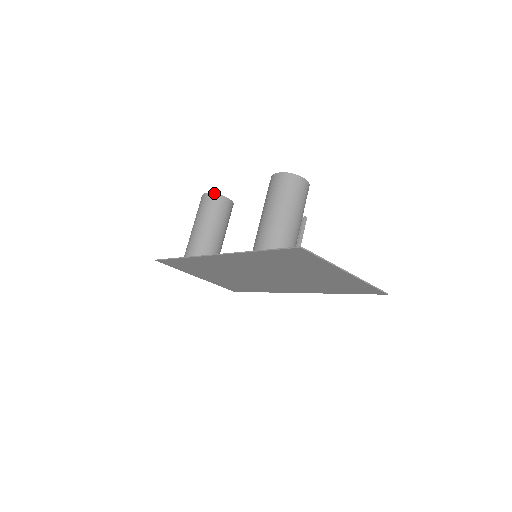
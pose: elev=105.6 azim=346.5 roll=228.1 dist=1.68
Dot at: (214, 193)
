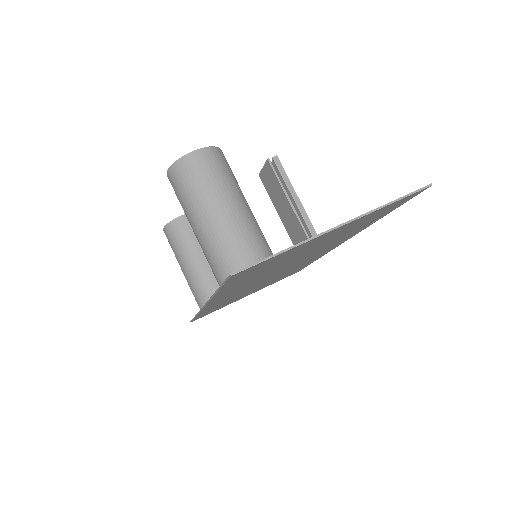
Dot at: (168, 223)
